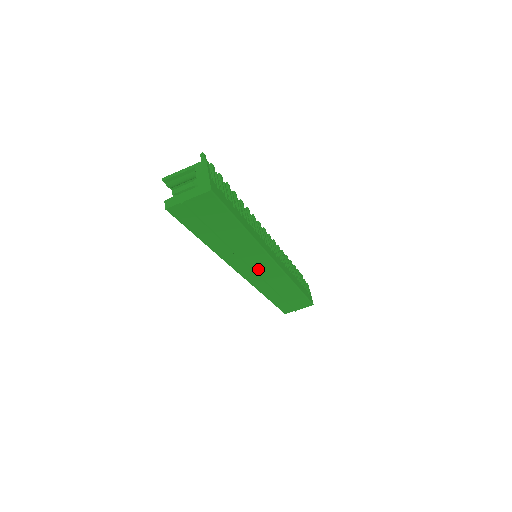
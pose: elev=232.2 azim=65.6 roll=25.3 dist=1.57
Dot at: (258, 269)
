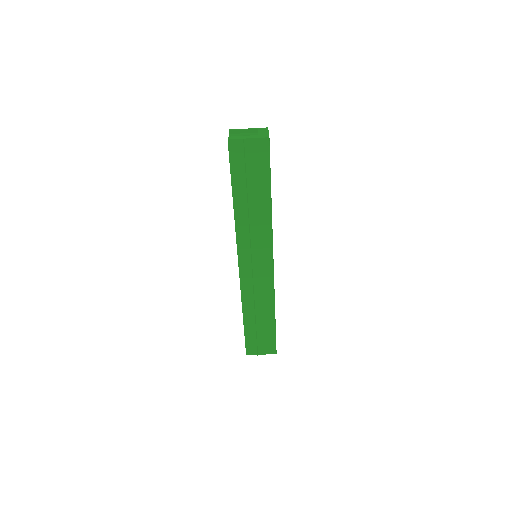
Dot at: (256, 263)
